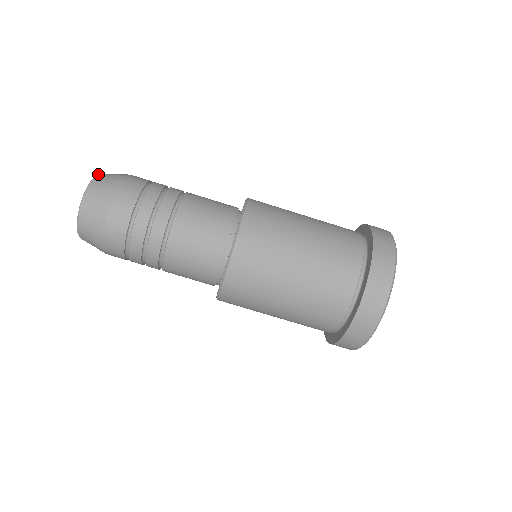
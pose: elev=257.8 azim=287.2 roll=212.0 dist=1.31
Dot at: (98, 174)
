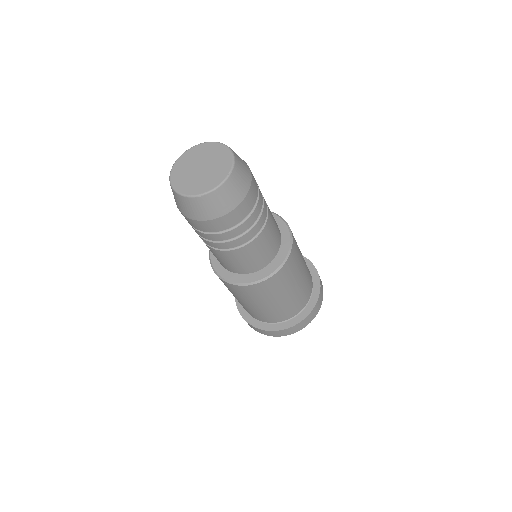
Dot at: (222, 185)
